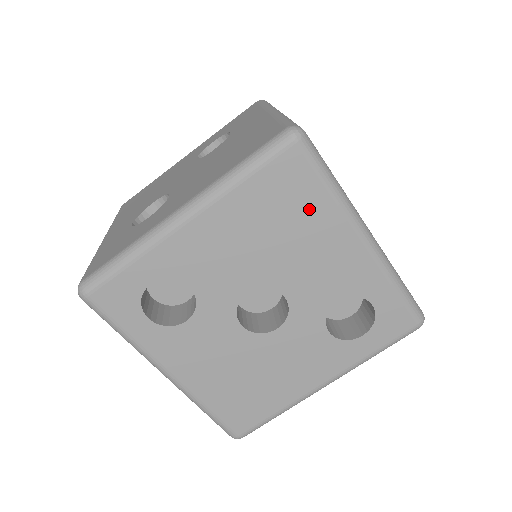
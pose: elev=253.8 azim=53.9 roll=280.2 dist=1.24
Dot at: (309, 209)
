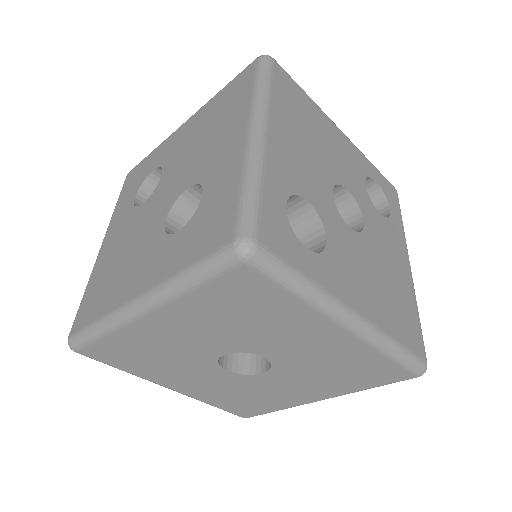
Dot at: (309, 111)
